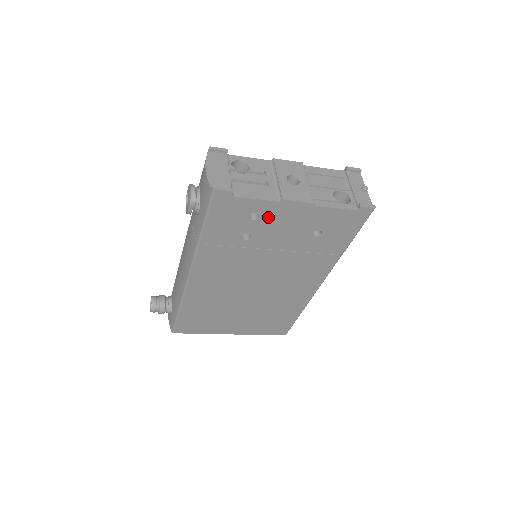
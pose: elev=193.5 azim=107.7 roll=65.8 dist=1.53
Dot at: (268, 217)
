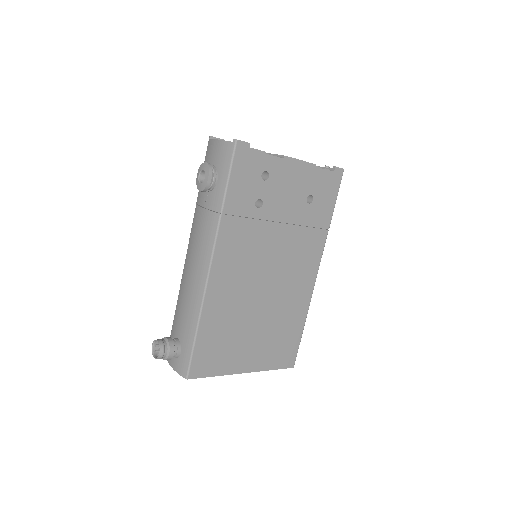
Dot at: (275, 177)
